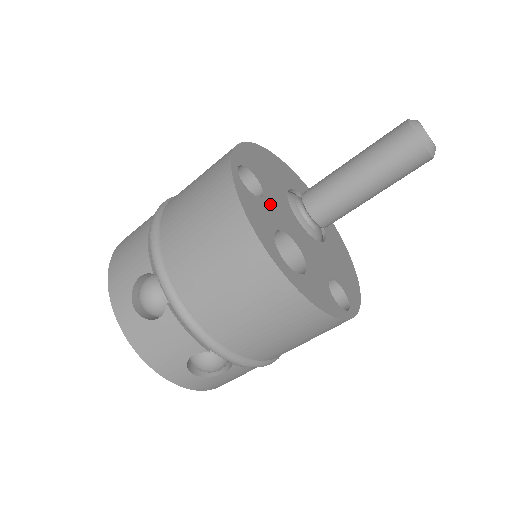
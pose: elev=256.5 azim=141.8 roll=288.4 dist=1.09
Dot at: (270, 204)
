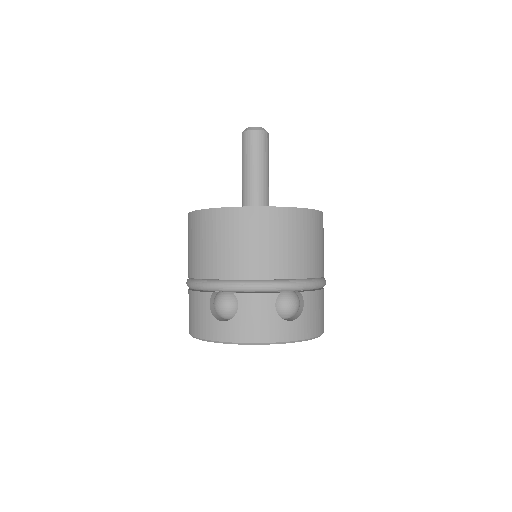
Dot at: occluded
